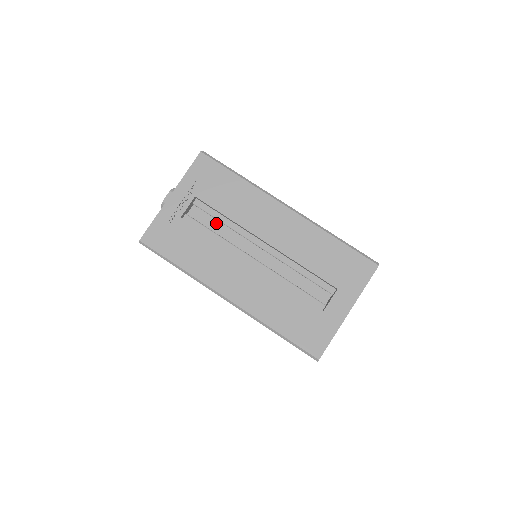
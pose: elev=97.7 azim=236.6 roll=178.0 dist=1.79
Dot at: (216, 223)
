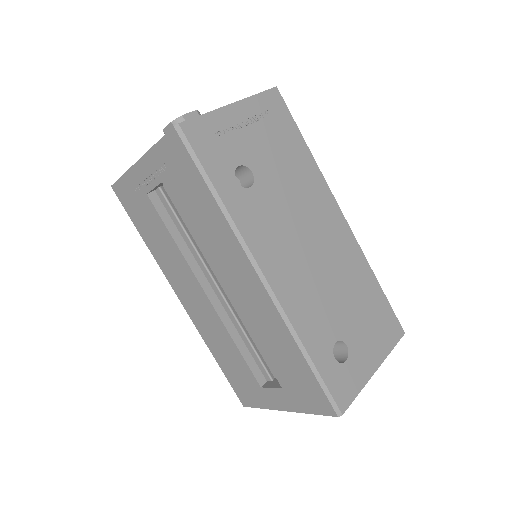
Dot at: occluded
